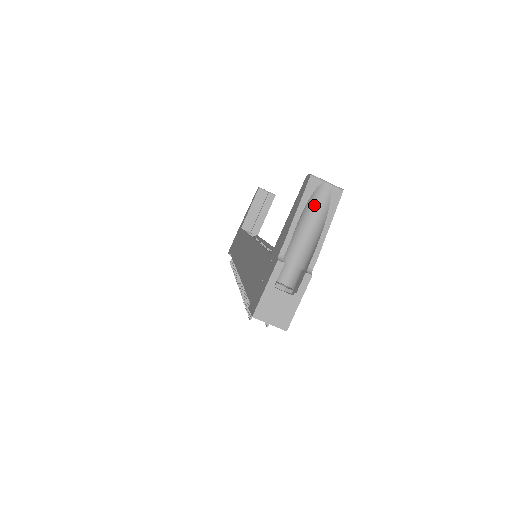
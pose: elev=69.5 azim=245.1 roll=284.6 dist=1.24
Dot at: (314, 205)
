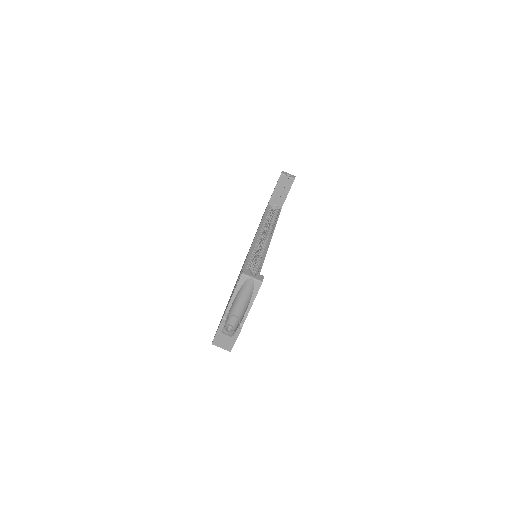
Dot at: (245, 289)
